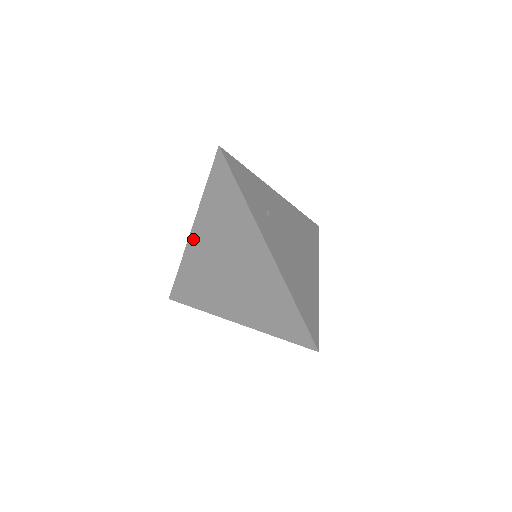
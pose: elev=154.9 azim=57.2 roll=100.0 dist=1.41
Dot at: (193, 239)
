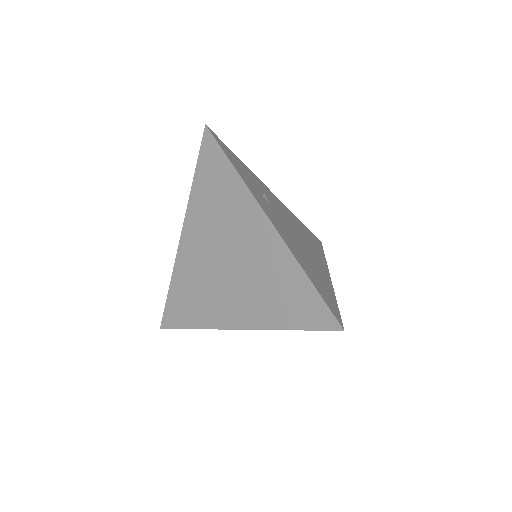
Dot at: (184, 242)
